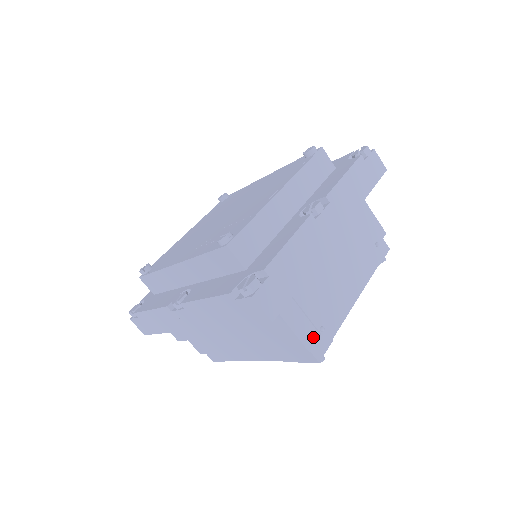
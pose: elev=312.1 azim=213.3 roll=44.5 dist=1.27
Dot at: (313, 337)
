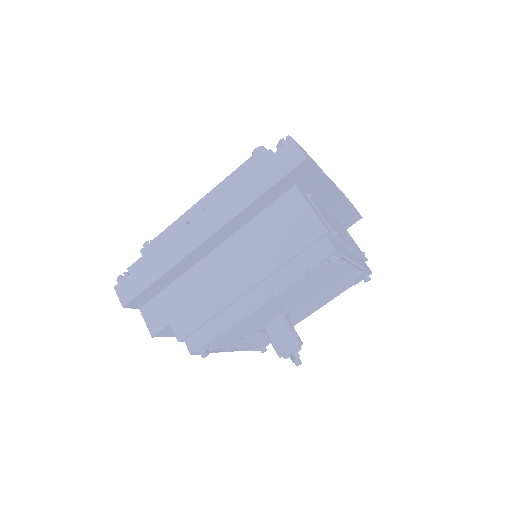
Dot at: (329, 230)
